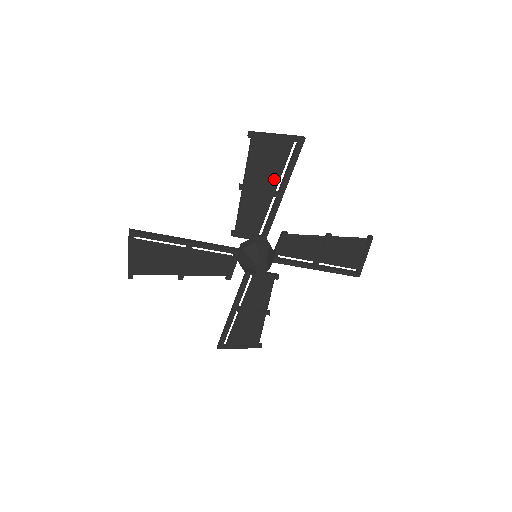
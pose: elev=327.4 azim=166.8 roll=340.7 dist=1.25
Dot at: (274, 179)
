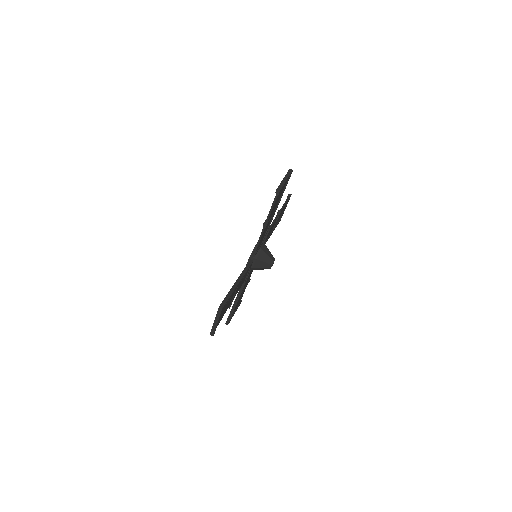
Dot at: (276, 206)
